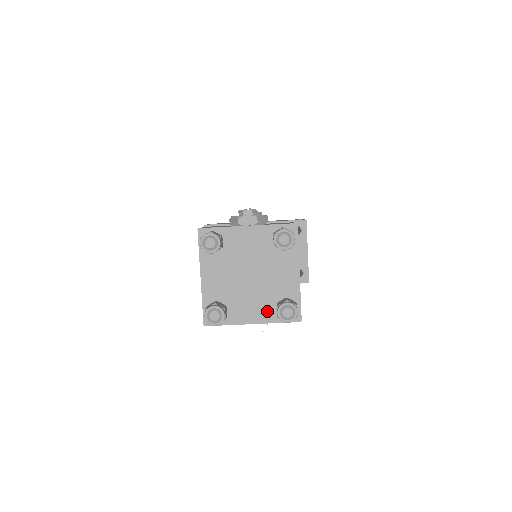
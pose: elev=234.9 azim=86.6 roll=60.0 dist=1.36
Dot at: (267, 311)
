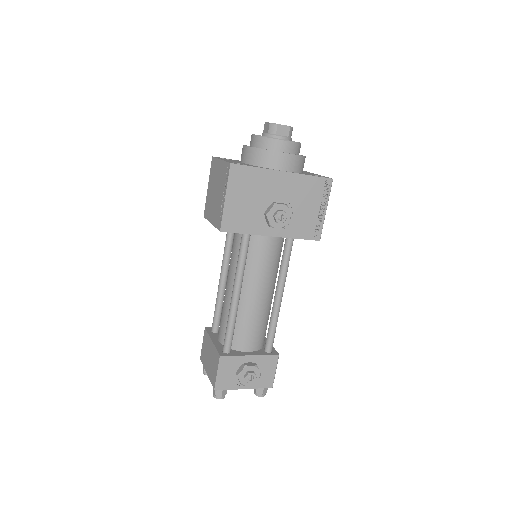
Dot at: occluded
